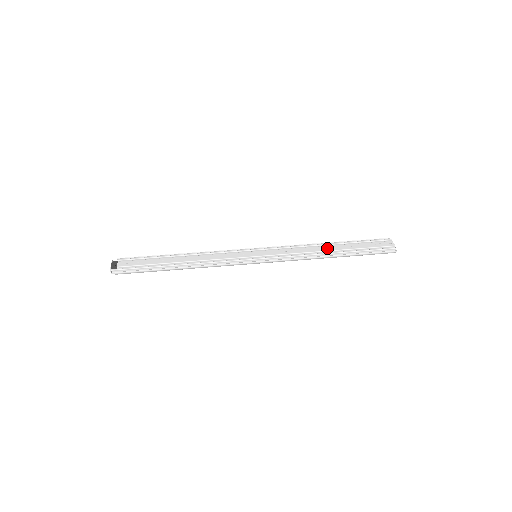
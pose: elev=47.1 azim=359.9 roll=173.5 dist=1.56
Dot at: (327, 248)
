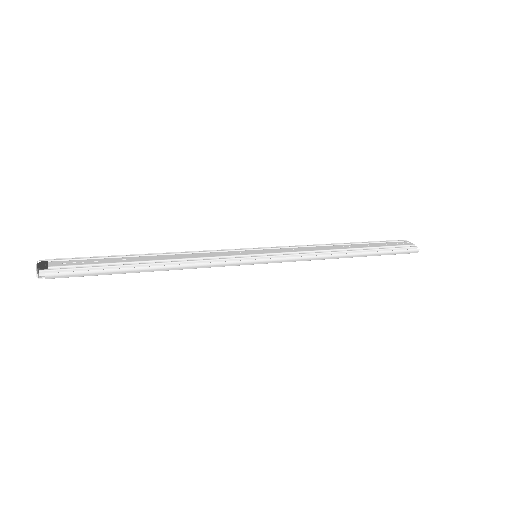
Dot at: (342, 246)
